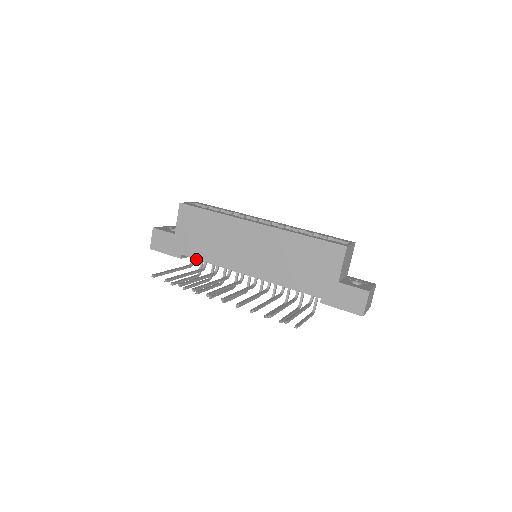
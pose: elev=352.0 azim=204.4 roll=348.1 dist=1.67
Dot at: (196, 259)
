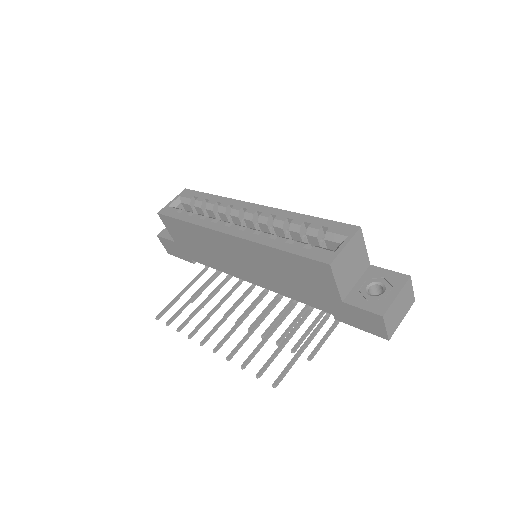
Dot at: occluded
